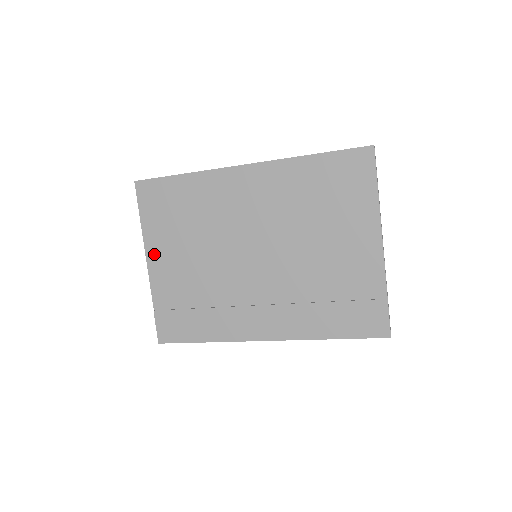
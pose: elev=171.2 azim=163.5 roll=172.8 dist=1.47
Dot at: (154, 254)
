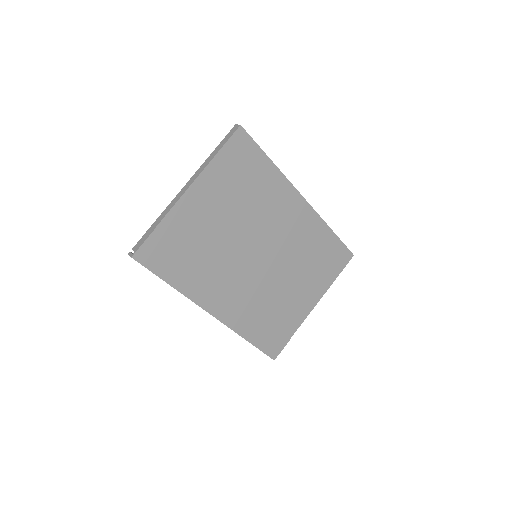
Dot at: (200, 189)
